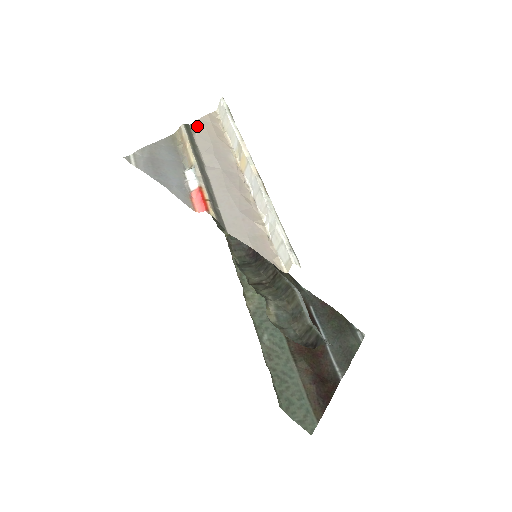
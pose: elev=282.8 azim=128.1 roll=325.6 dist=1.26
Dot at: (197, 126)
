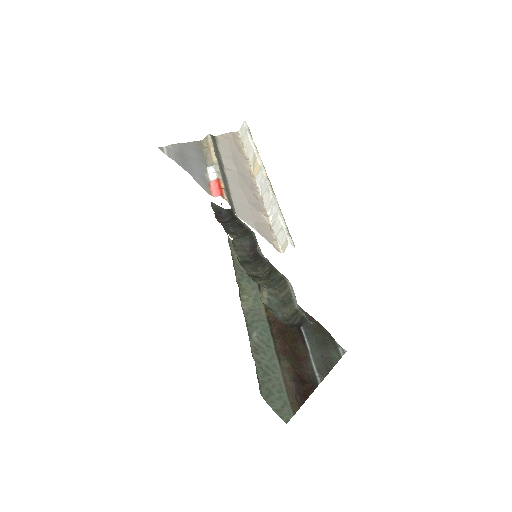
Dot at: (221, 138)
